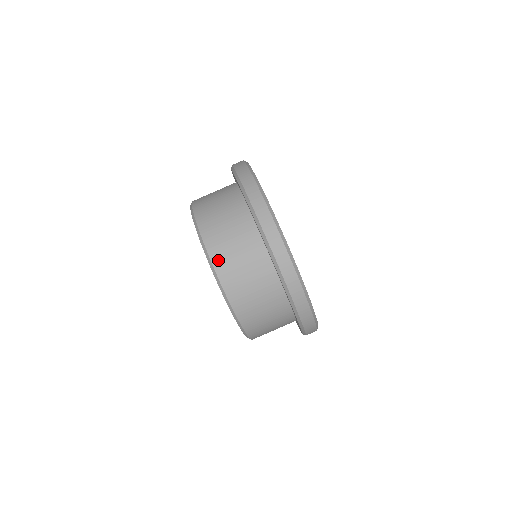
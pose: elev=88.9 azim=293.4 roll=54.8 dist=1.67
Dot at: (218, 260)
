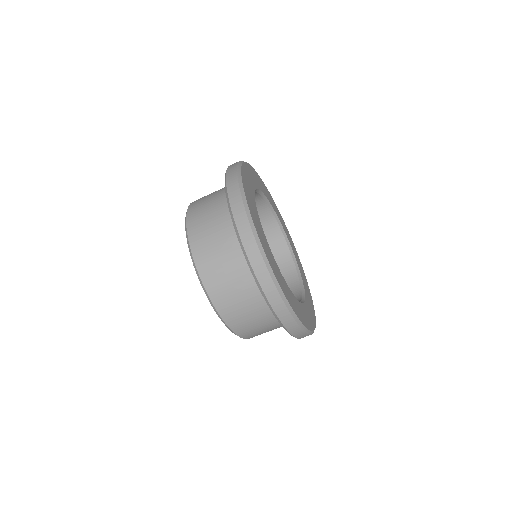
Dot at: (211, 287)
